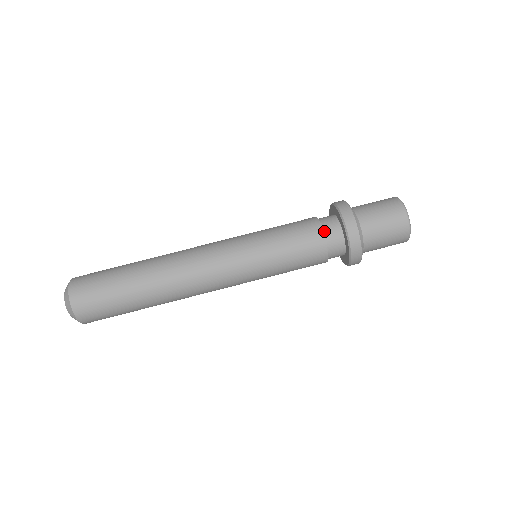
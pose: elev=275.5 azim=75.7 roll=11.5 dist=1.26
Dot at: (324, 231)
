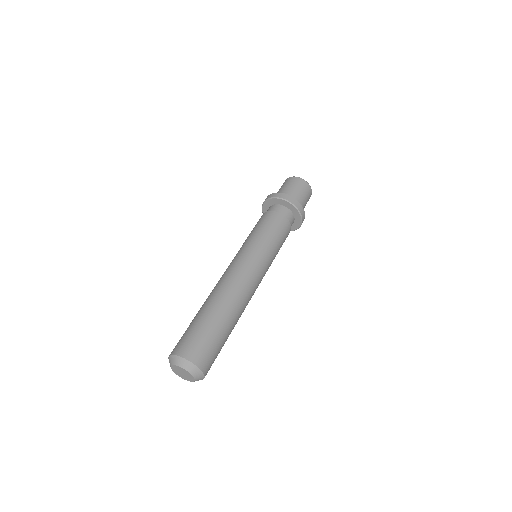
Dot at: (284, 216)
